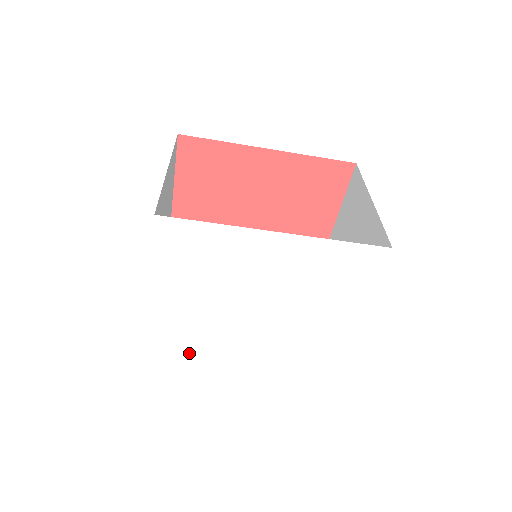
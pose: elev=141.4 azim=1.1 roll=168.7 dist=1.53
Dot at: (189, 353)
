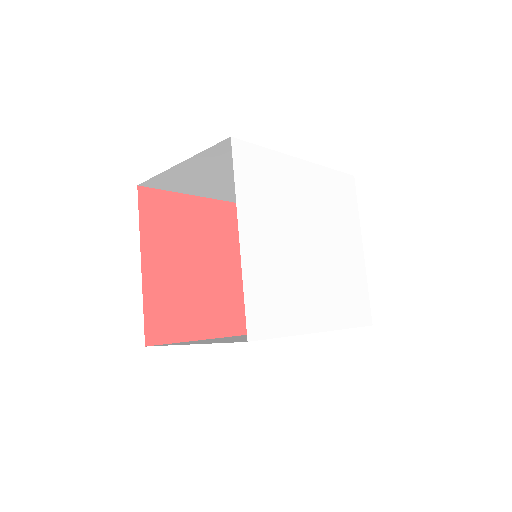
Dot at: (280, 323)
